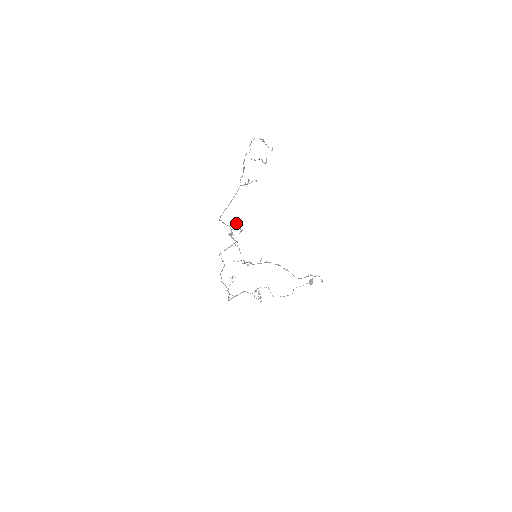
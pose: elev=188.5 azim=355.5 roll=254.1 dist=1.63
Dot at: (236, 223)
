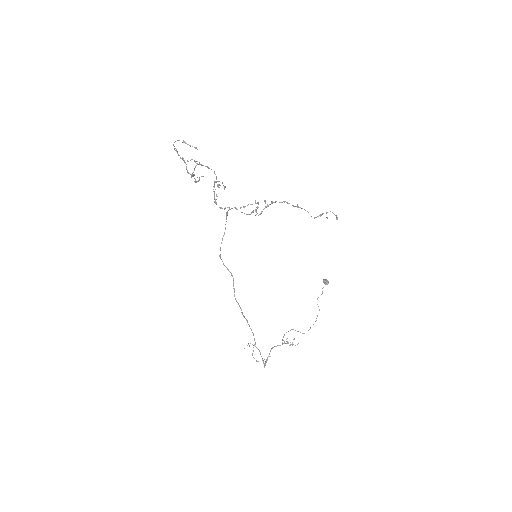
Dot at: (213, 191)
